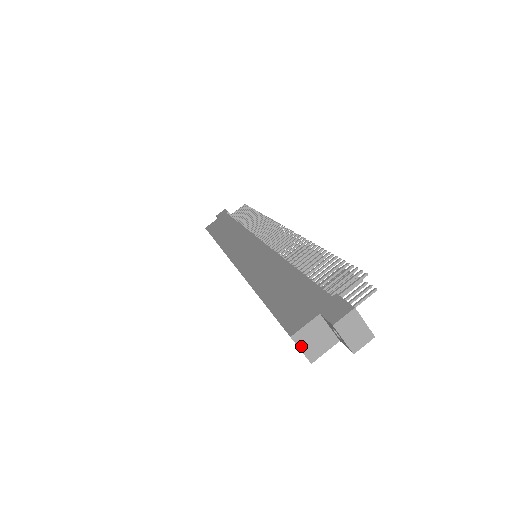
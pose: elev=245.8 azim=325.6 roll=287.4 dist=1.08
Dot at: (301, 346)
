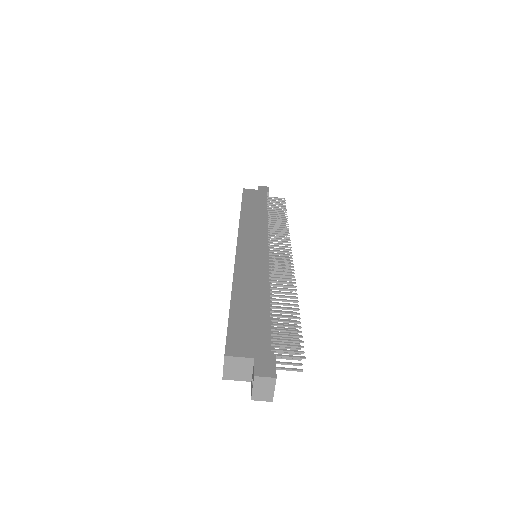
Dot at: (226, 365)
